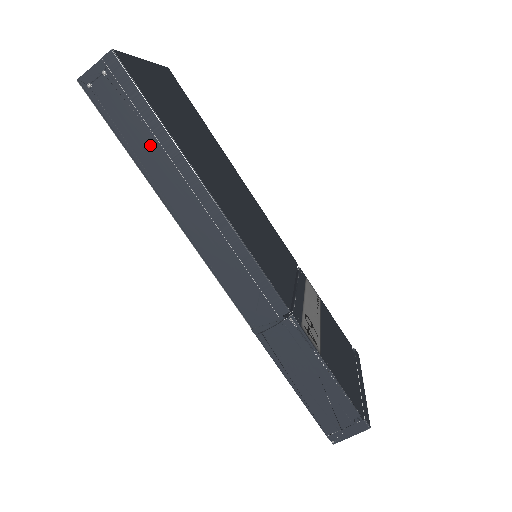
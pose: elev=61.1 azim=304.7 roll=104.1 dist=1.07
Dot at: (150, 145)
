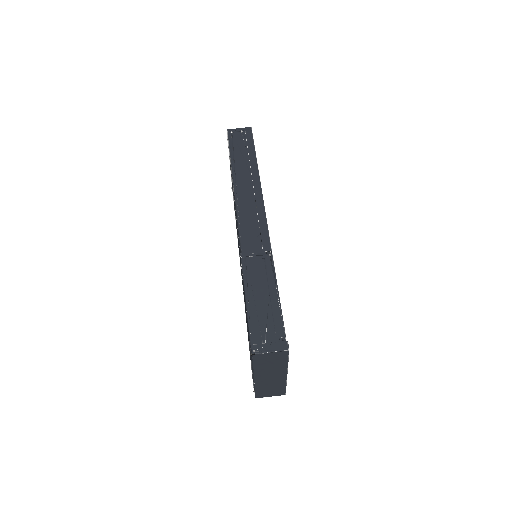
Dot at: (244, 158)
